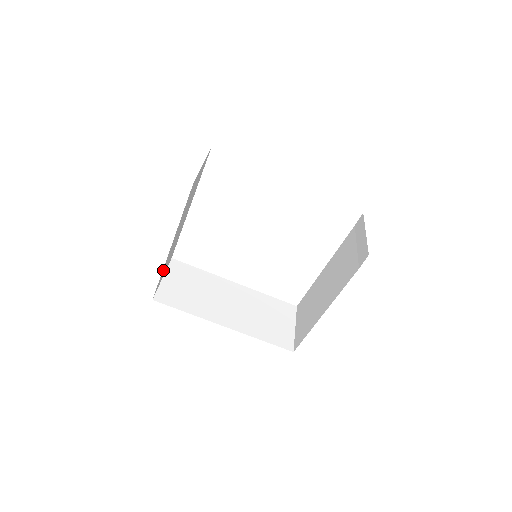
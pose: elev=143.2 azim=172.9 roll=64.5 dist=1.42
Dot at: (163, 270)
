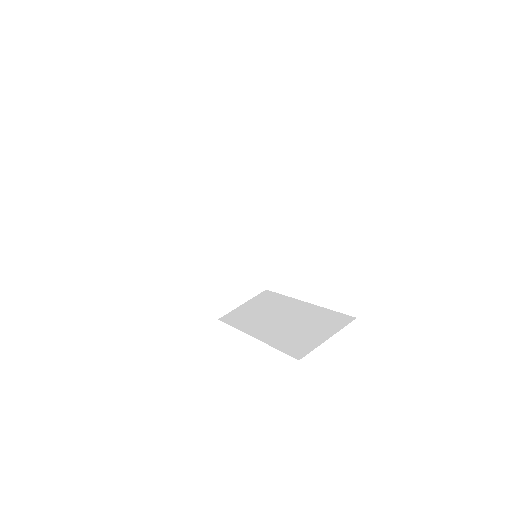
Dot at: (214, 289)
